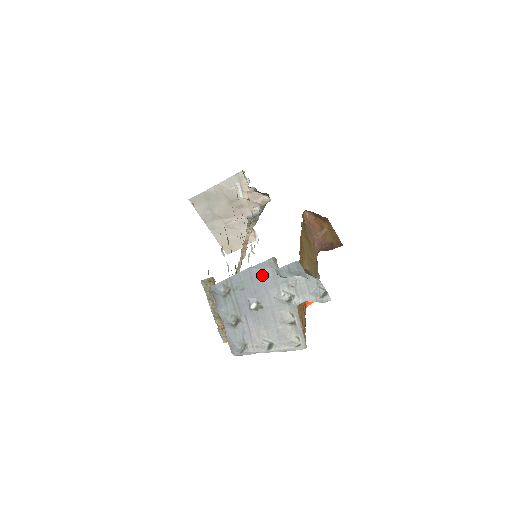
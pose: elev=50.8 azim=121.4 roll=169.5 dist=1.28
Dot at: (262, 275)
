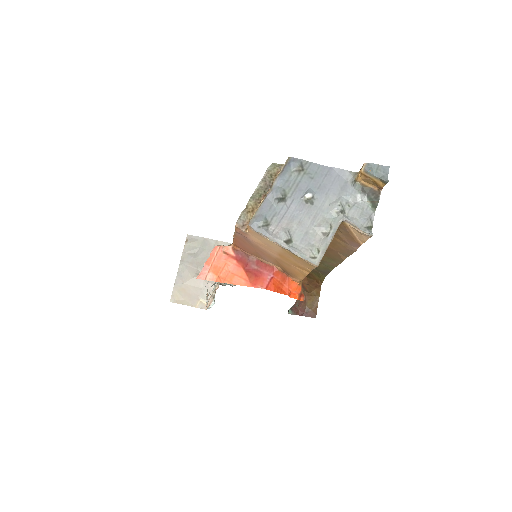
Dot at: (335, 179)
